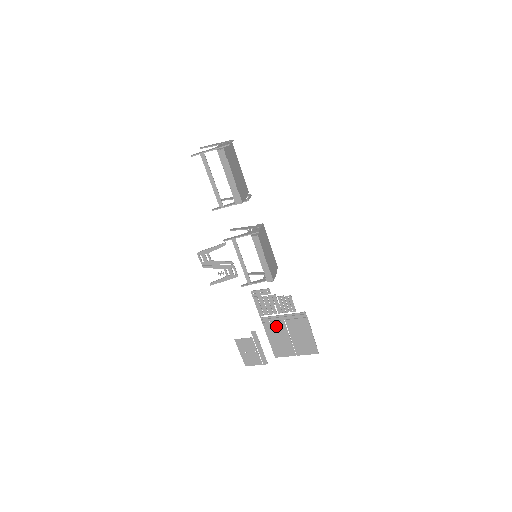
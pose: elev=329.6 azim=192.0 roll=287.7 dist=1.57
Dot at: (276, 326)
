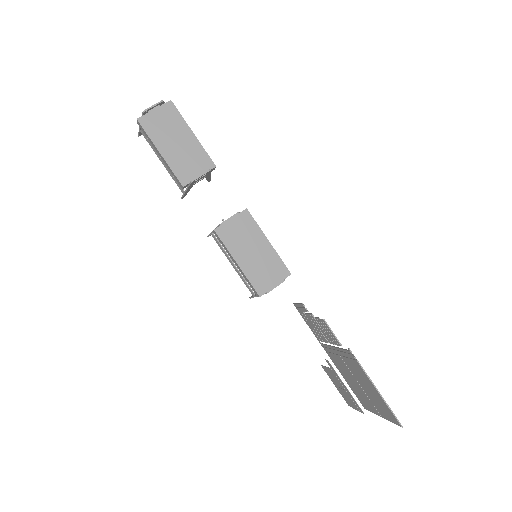
Dot at: (338, 361)
